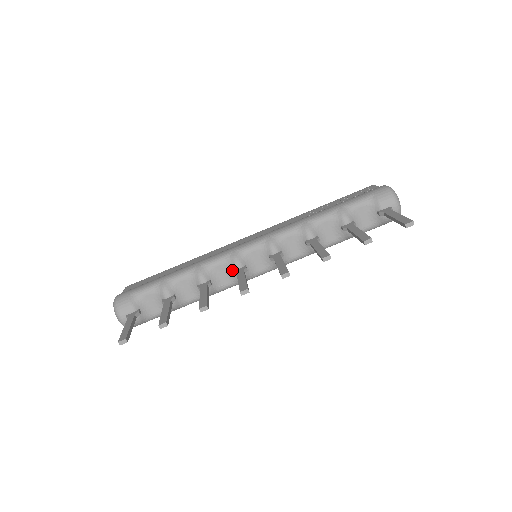
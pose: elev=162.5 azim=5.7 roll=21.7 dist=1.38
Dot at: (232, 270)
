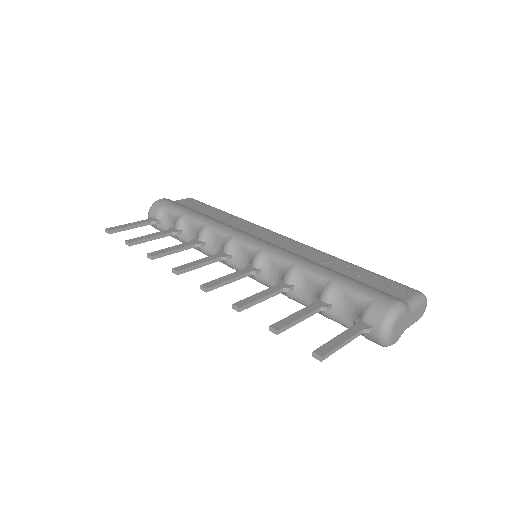
Dot at: (222, 249)
